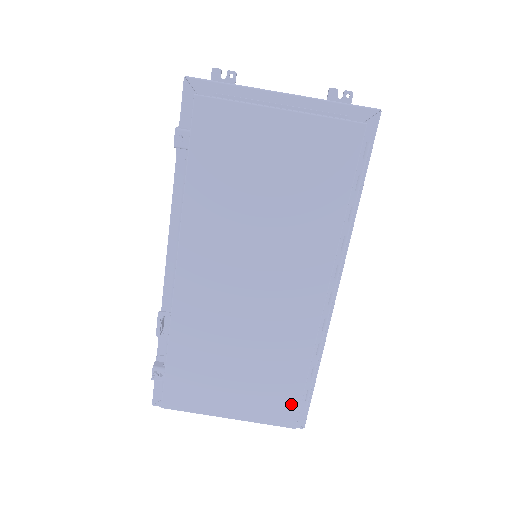
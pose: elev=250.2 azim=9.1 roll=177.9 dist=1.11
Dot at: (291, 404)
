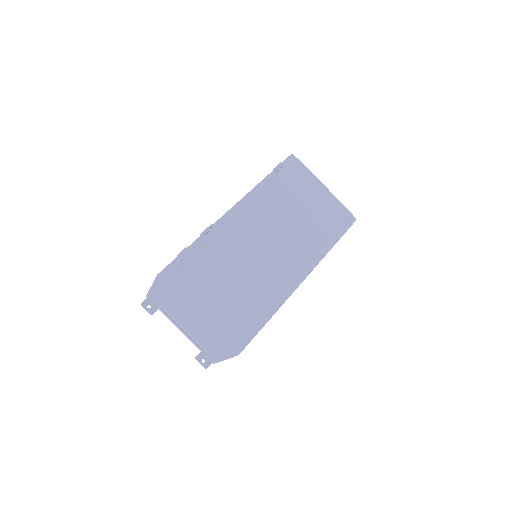
Dot at: (249, 322)
